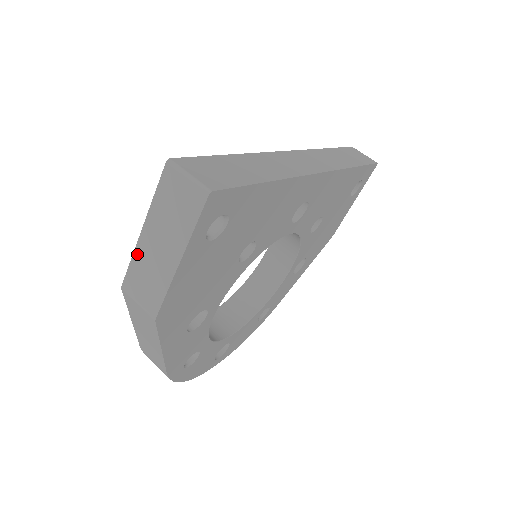
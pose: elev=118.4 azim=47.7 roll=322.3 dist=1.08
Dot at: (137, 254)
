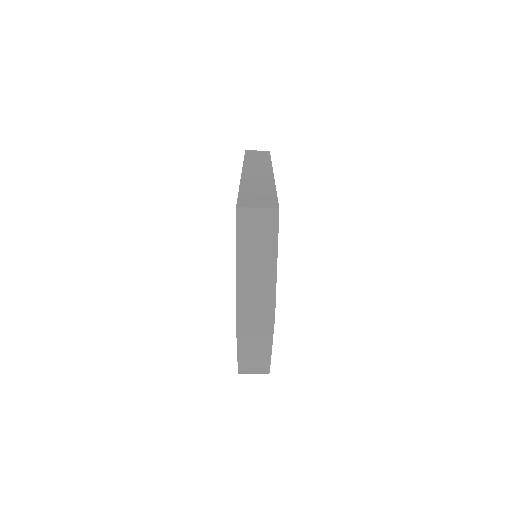
Dot at: (239, 285)
